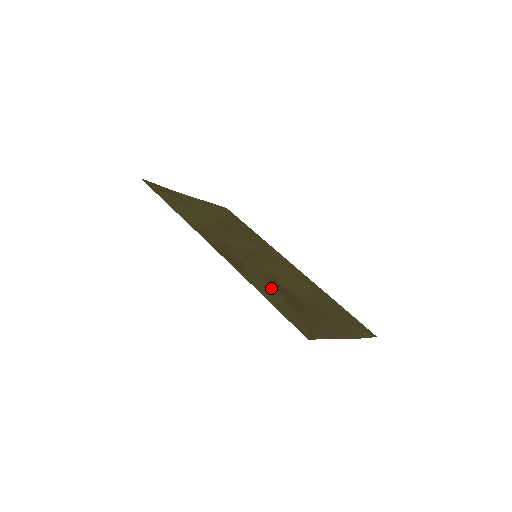
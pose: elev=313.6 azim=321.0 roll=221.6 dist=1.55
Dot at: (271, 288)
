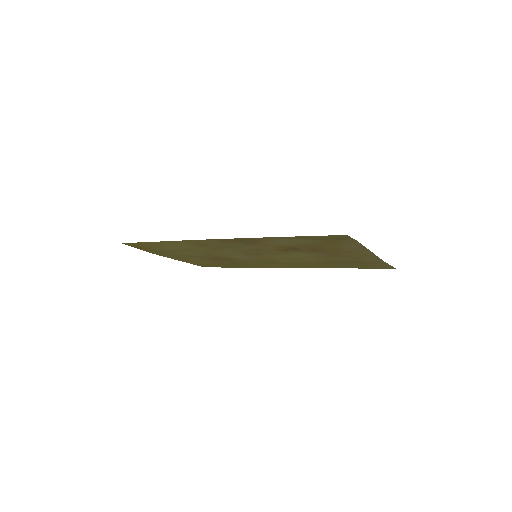
Dot at: (287, 244)
